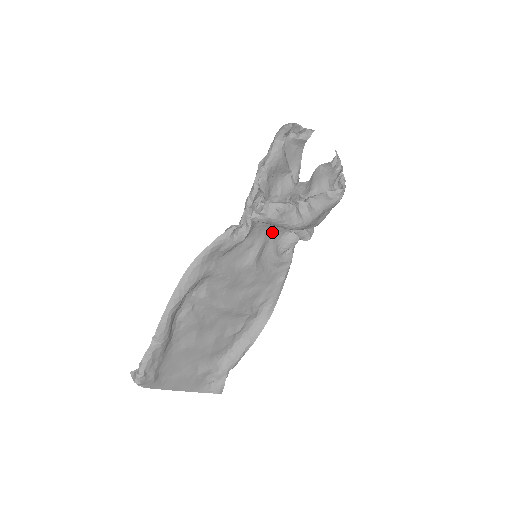
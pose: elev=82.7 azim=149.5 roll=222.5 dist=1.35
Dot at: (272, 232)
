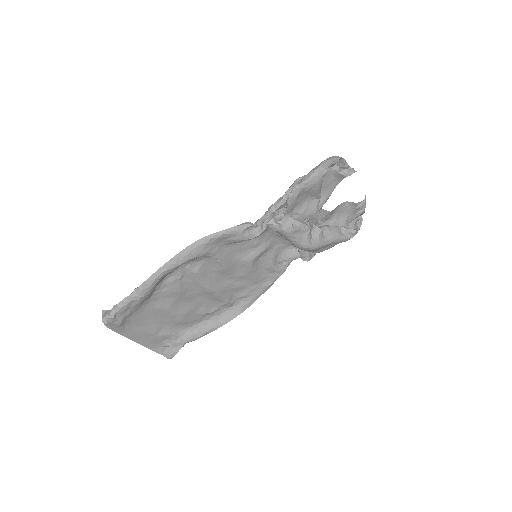
Dot at: (279, 241)
